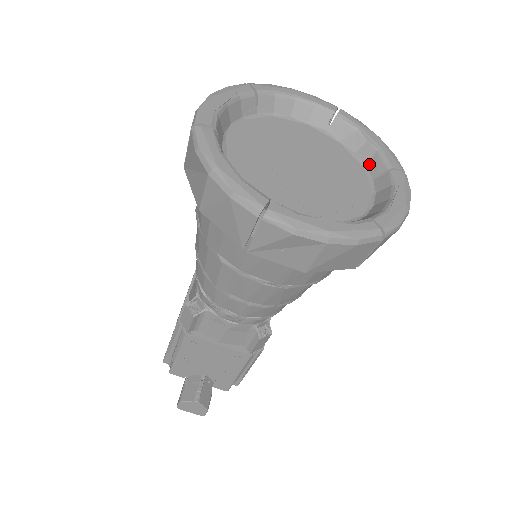
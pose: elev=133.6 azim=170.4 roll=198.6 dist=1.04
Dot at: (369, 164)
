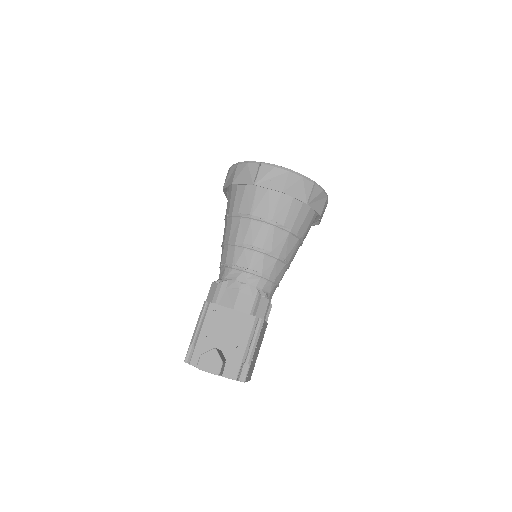
Dot at: occluded
